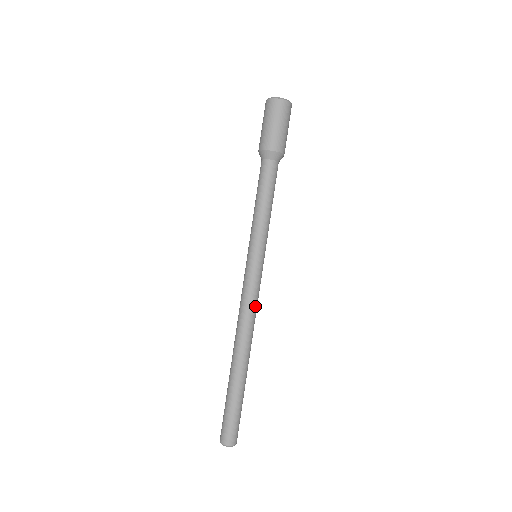
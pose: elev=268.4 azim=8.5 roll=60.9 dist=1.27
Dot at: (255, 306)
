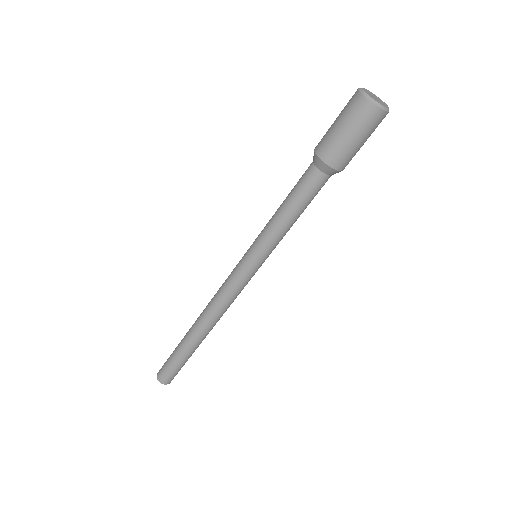
Dot at: (227, 299)
